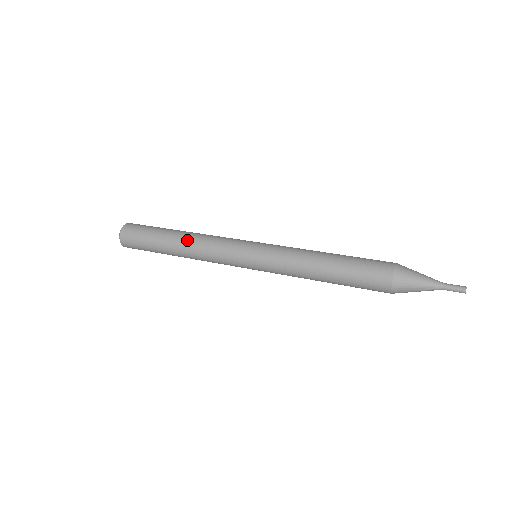
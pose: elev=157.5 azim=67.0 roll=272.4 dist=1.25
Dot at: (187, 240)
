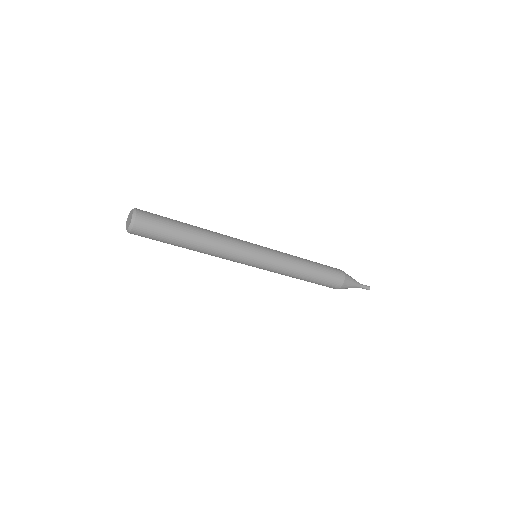
Dot at: (208, 235)
